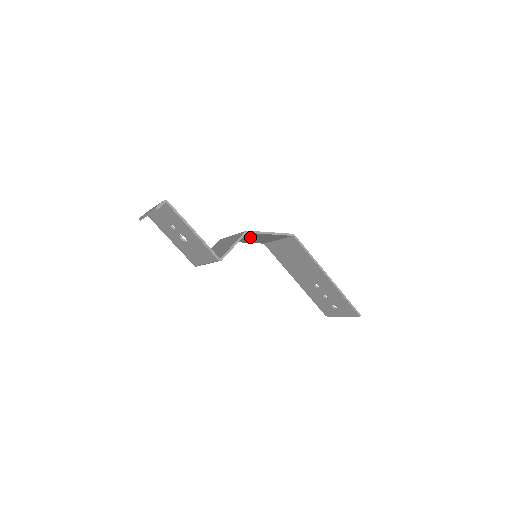
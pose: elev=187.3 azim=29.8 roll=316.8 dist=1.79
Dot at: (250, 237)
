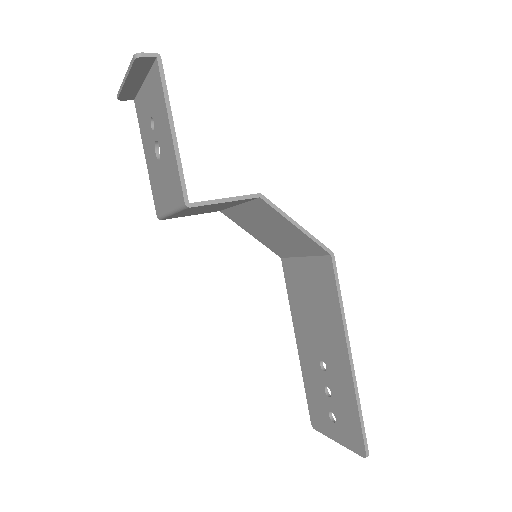
Dot at: (264, 220)
